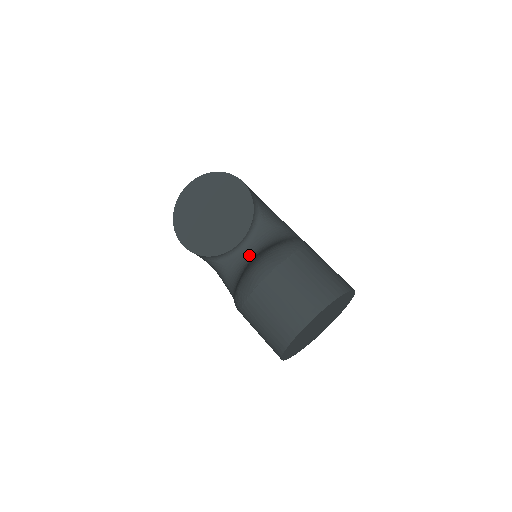
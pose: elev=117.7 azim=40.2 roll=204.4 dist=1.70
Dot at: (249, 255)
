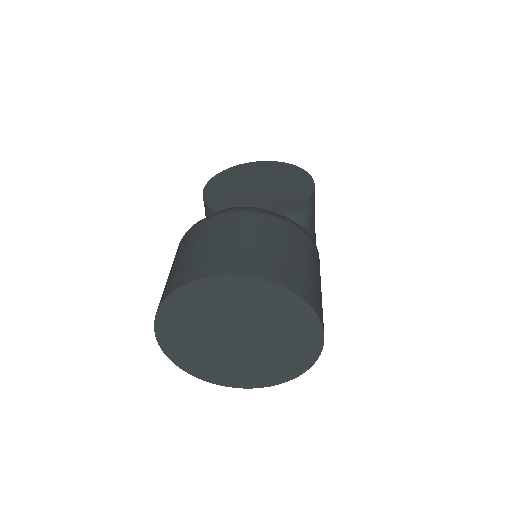
Dot at: occluded
